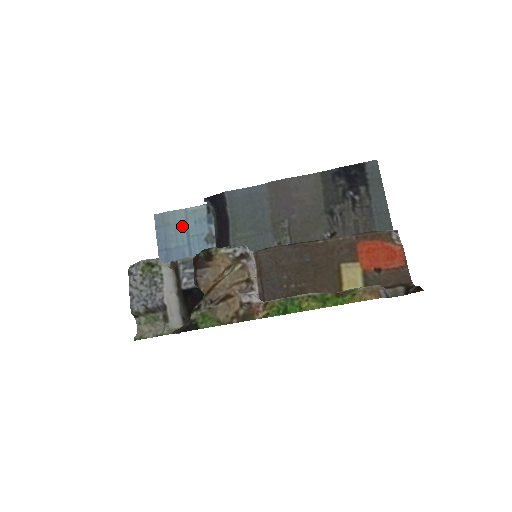
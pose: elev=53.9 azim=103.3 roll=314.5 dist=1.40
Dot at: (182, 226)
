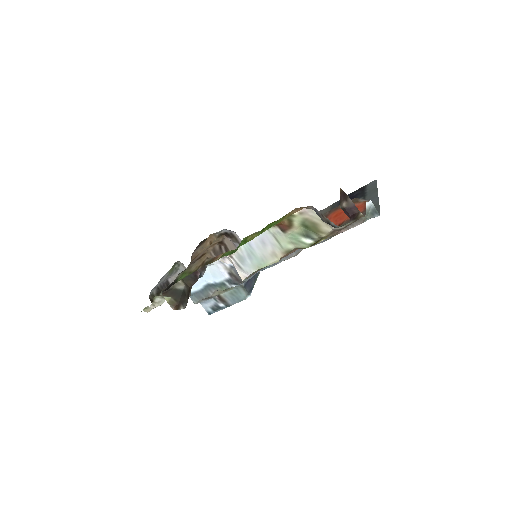
Dot at: occluded
